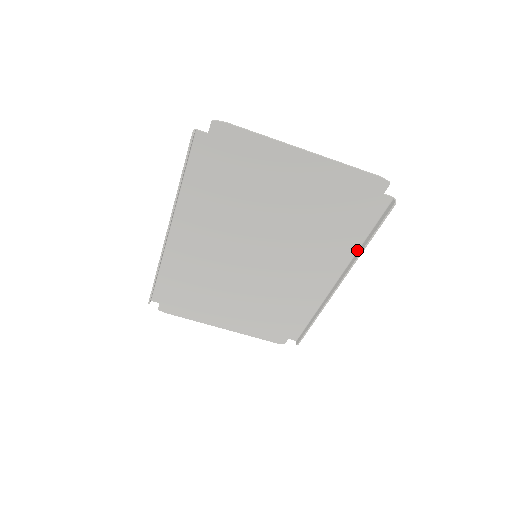
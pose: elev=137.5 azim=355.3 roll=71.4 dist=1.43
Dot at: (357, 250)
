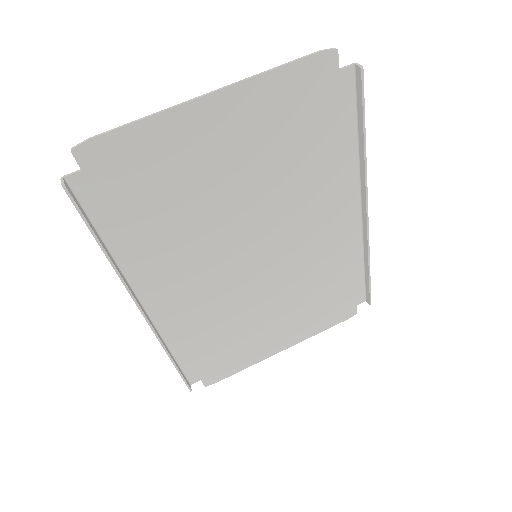
Dot at: (358, 159)
